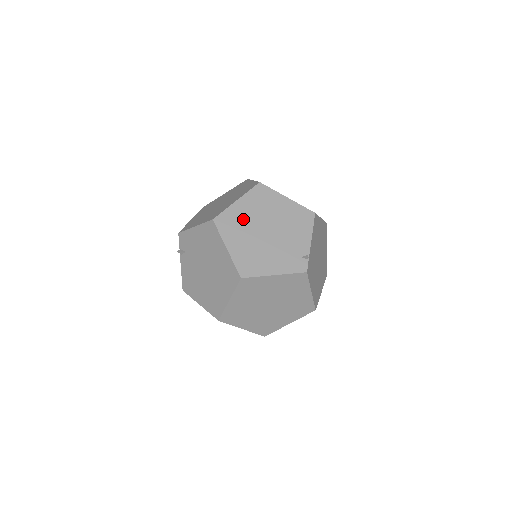
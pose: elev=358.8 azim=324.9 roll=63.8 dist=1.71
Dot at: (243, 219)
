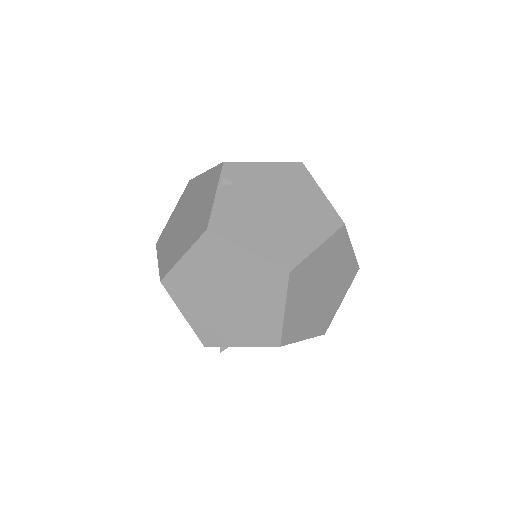
Dot at: occluded
